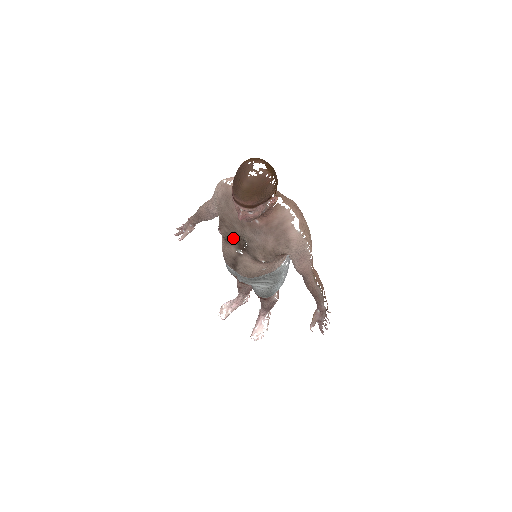
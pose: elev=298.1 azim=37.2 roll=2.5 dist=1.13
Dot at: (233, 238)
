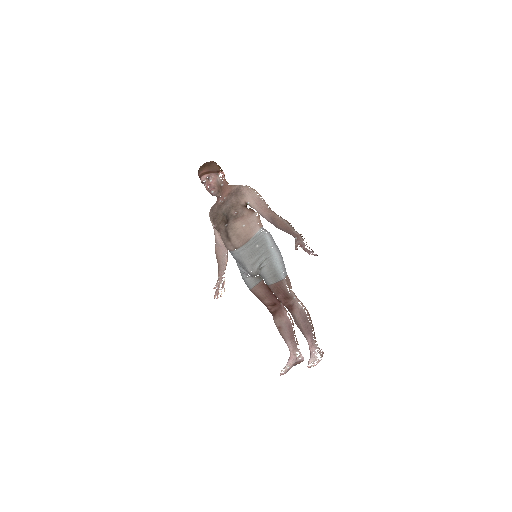
Dot at: (220, 220)
